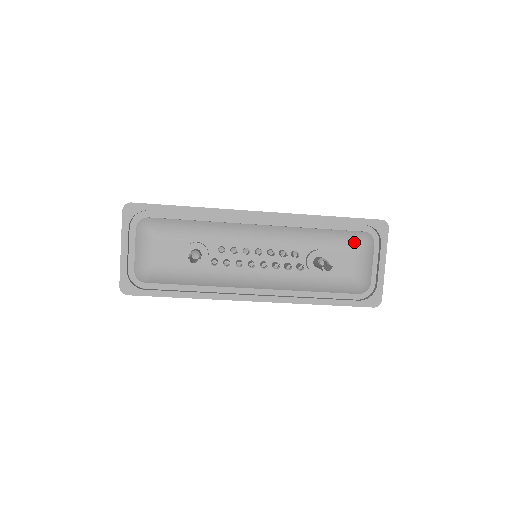
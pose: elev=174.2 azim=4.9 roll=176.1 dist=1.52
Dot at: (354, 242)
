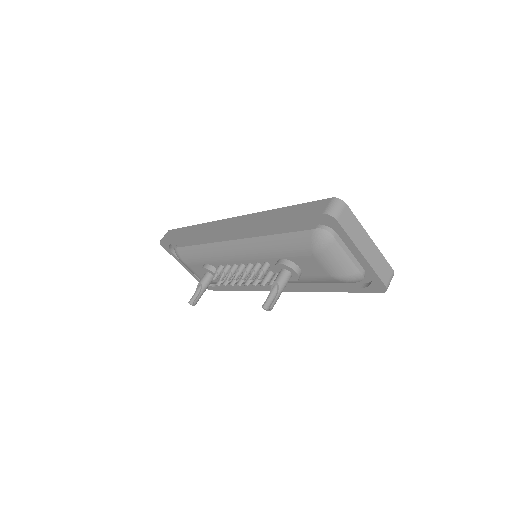
Dot at: (307, 247)
